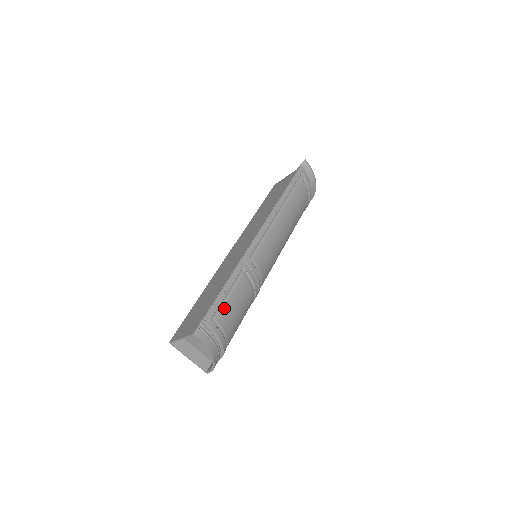
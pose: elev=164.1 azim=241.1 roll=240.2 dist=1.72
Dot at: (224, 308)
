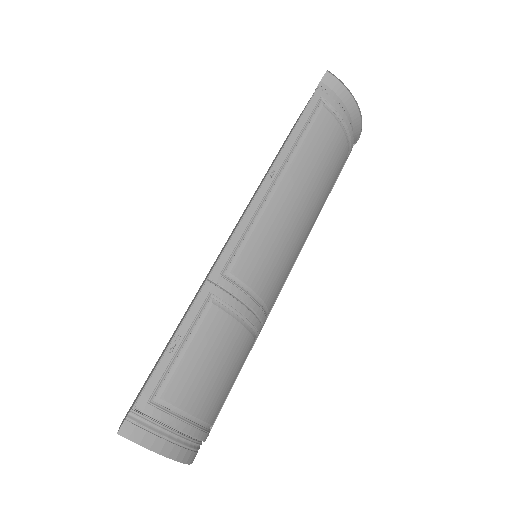
Dot at: (177, 373)
